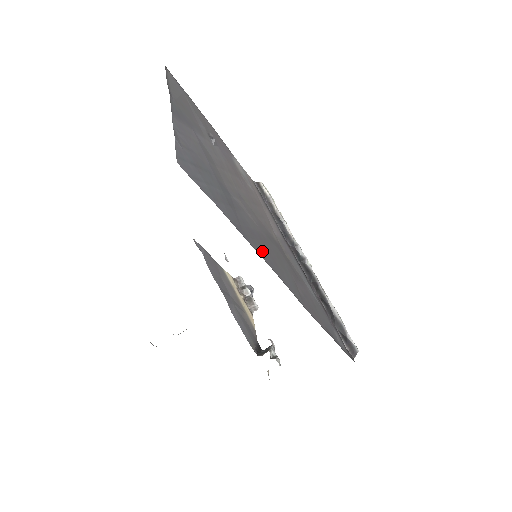
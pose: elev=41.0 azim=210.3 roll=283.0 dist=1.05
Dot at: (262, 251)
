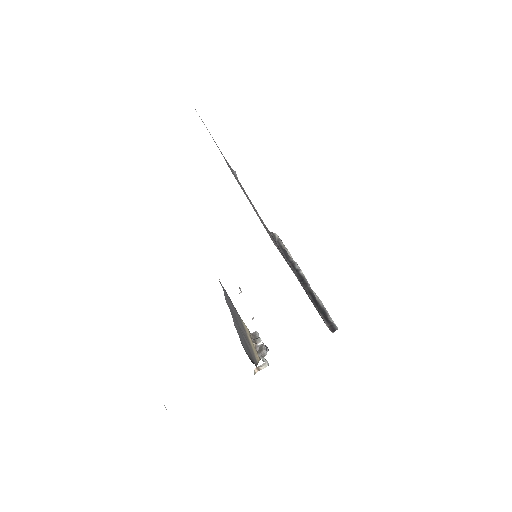
Dot at: occluded
